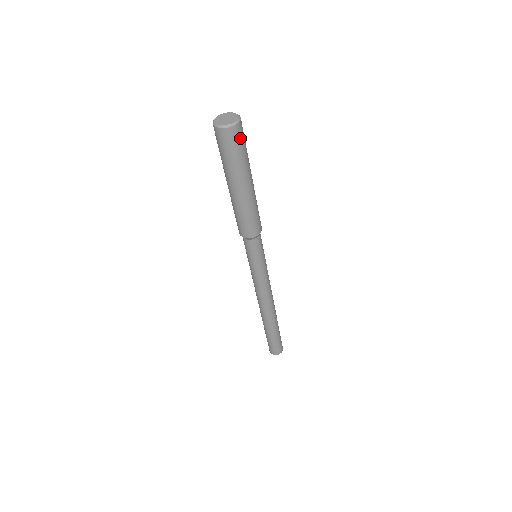
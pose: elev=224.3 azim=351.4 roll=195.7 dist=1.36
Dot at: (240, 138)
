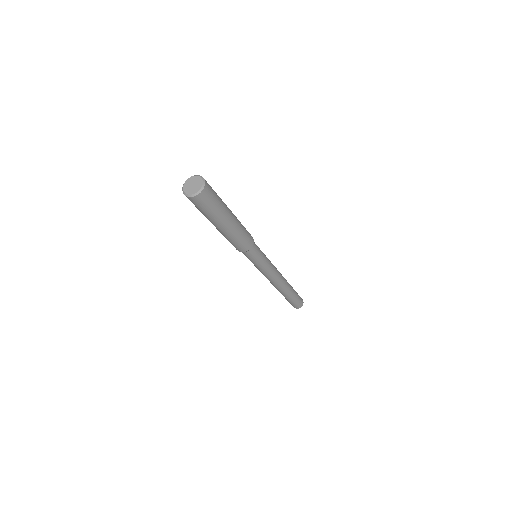
Dot at: (211, 192)
